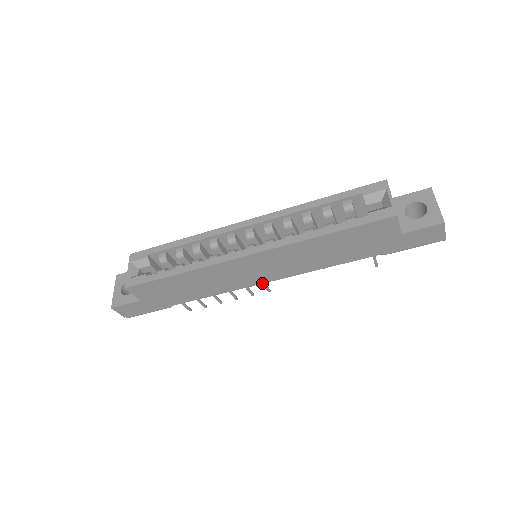
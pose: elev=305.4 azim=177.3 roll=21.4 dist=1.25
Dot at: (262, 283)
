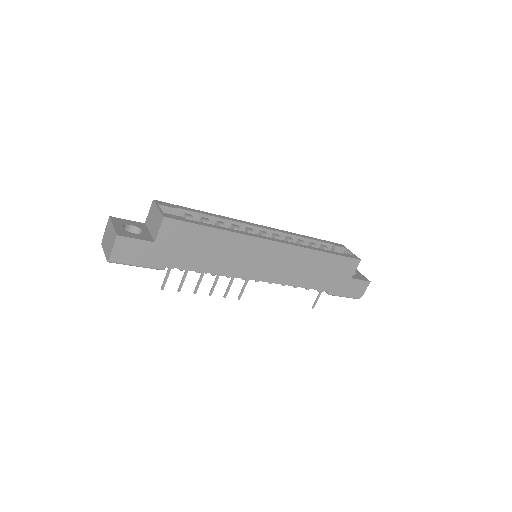
Dot at: (254, 279)
